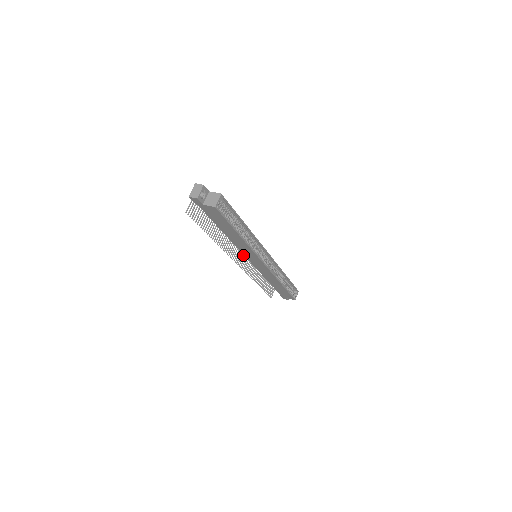
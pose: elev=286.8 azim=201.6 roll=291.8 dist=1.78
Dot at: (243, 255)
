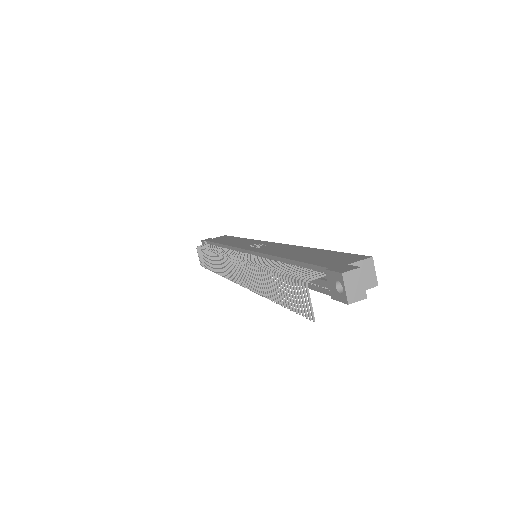
Dot at: (230, 264)
